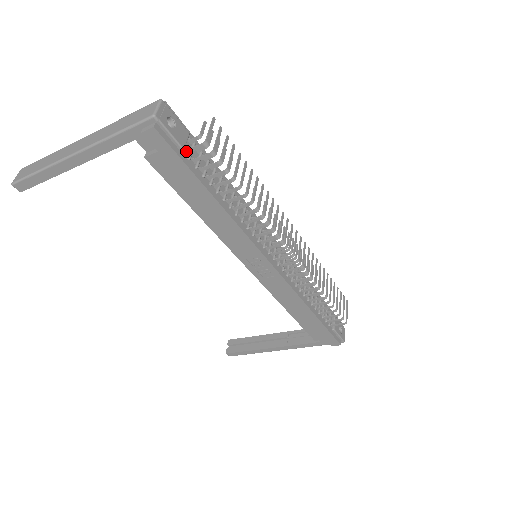
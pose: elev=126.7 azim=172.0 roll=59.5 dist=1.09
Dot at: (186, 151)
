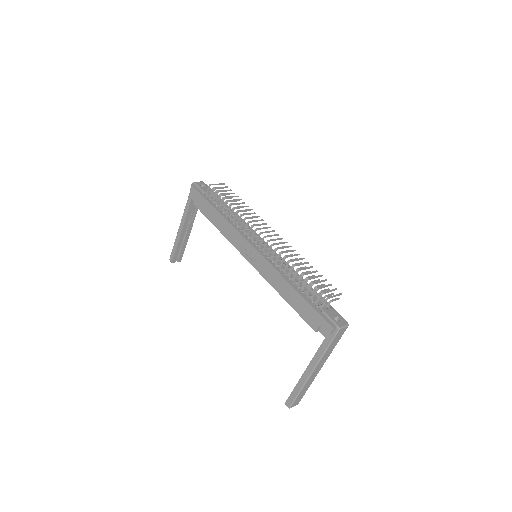
Dot at: (206, 194)
